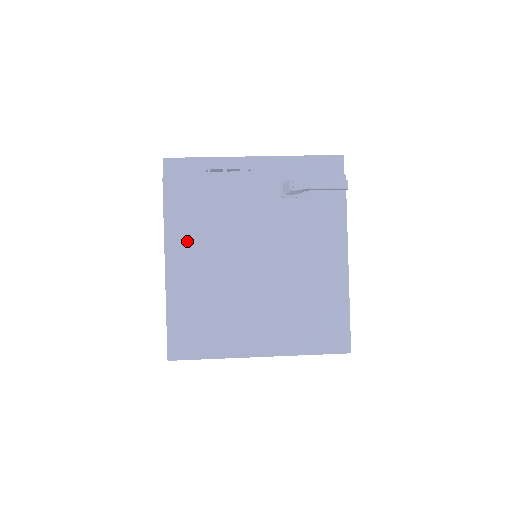
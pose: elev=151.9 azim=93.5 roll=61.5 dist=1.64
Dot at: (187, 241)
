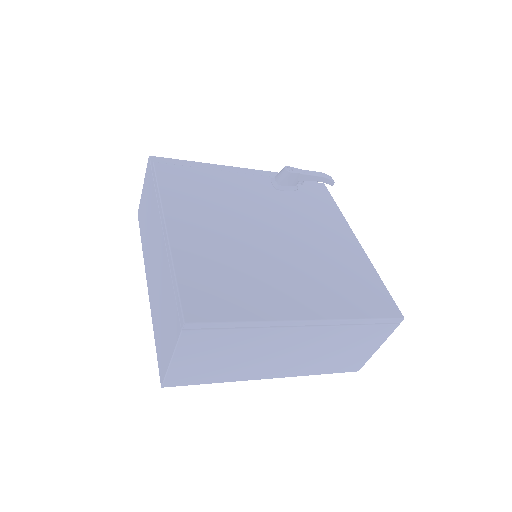
Dot at: (188, 208)
